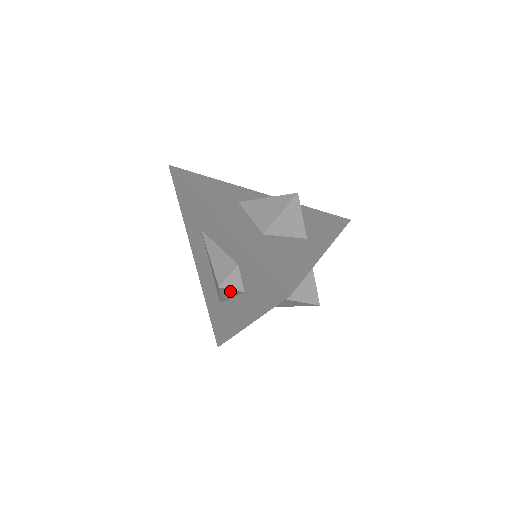
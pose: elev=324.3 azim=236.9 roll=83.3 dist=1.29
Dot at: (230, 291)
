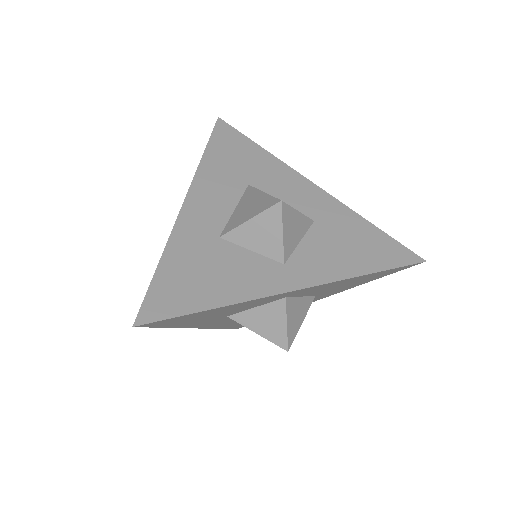
Dot at: occluded
